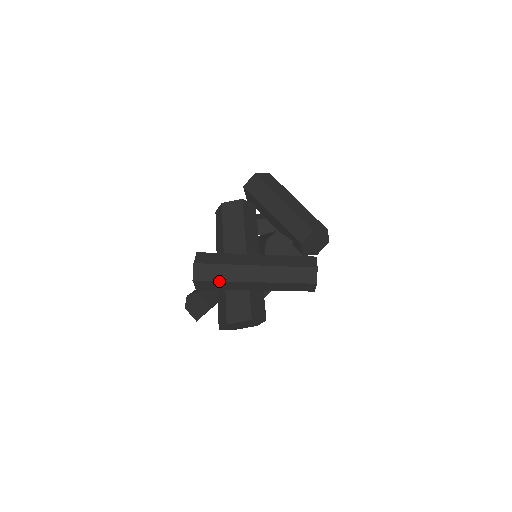
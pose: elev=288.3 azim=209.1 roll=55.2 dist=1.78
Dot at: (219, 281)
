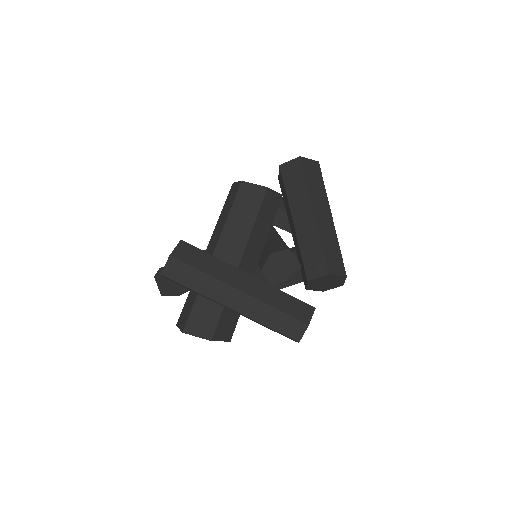
Dot at: (190, 288)
